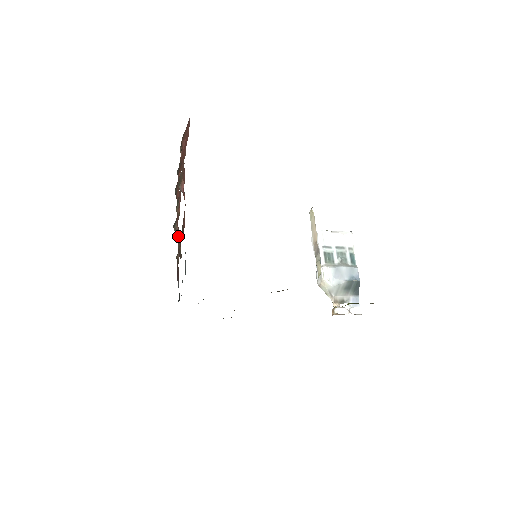
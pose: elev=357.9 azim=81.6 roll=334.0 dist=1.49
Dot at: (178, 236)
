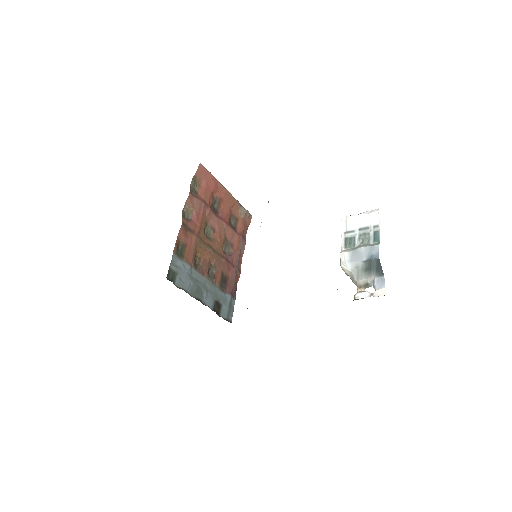
Dot at: (237, 258)
